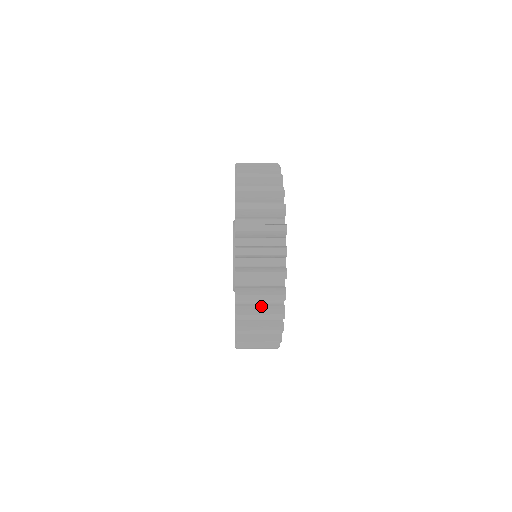
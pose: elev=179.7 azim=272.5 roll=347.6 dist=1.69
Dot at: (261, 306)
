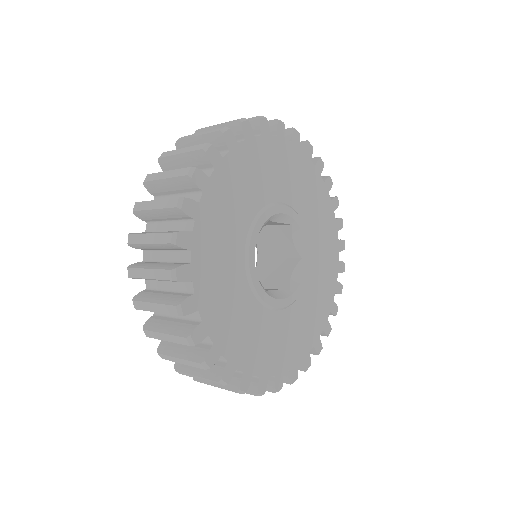
Dot at: occluded
